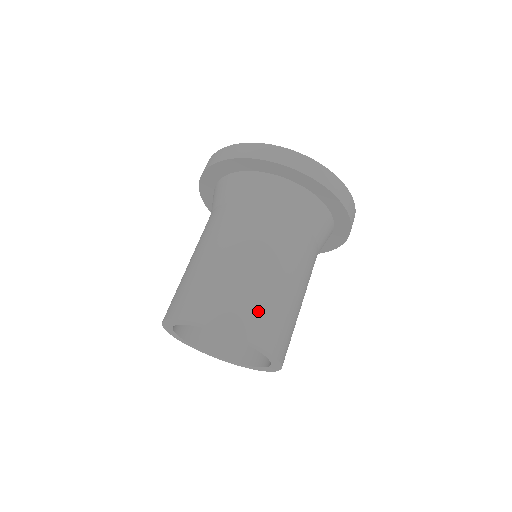
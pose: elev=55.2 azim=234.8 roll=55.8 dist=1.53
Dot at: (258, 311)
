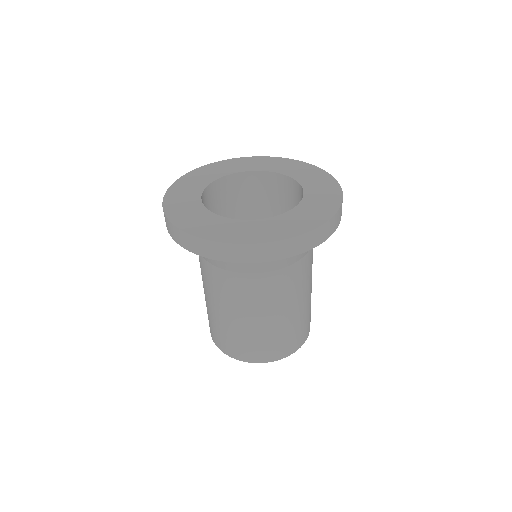
Dot at: (253, 346)
